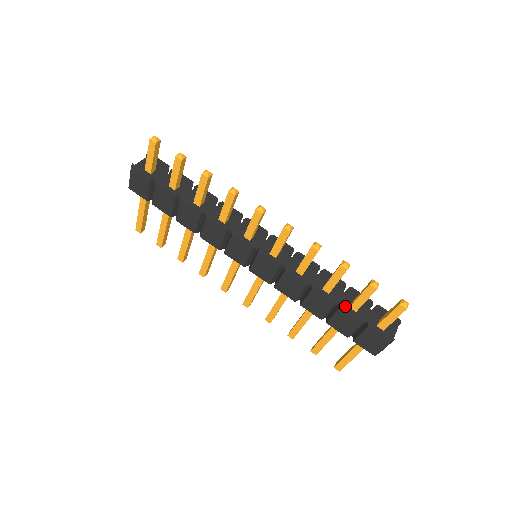
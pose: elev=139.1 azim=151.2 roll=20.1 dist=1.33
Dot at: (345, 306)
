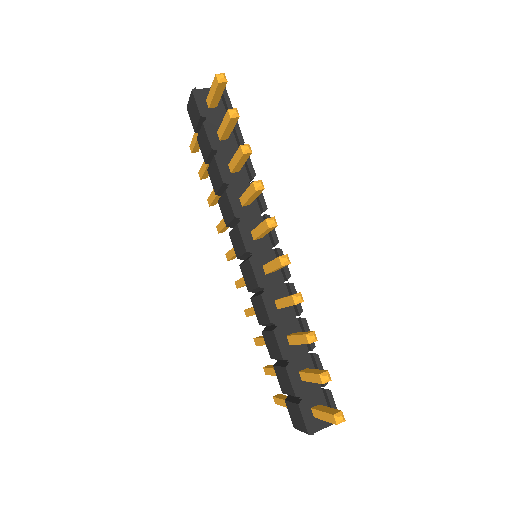
Dot at: (292, 369)
